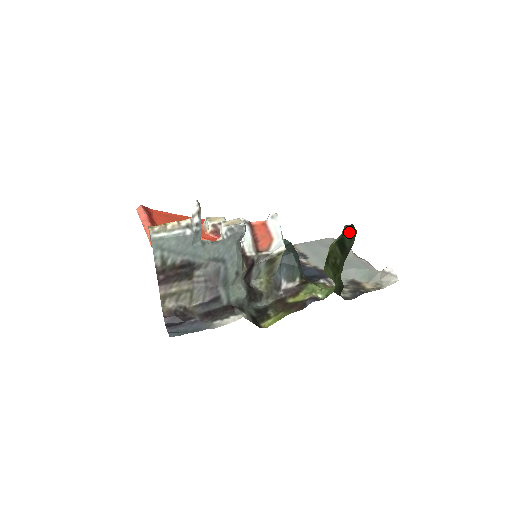
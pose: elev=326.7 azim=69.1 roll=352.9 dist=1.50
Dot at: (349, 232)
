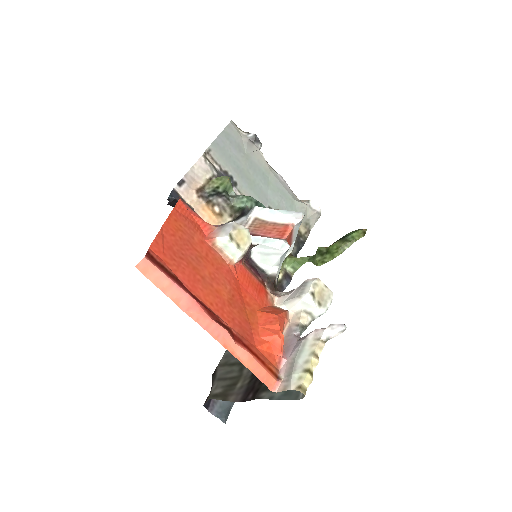
Dot at: (356, 231)
